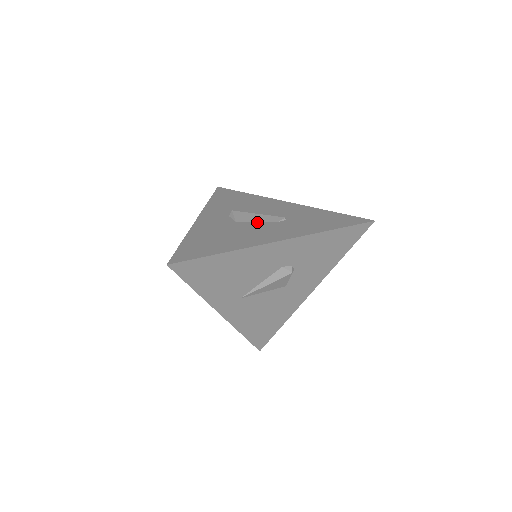
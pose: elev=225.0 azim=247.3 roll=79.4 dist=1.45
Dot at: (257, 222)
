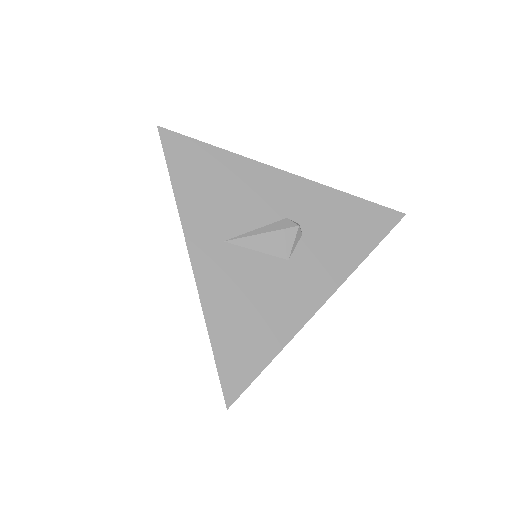
Dot at: occluded
